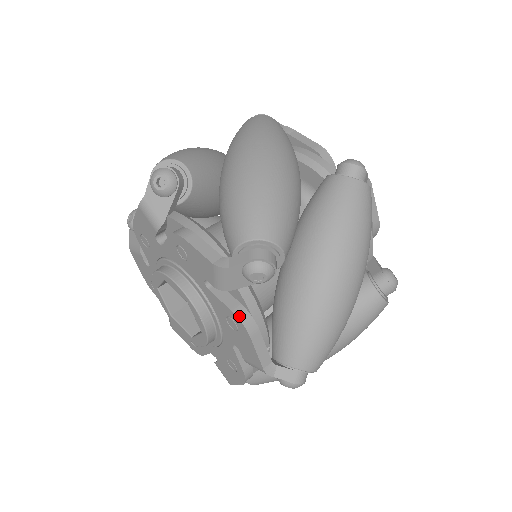
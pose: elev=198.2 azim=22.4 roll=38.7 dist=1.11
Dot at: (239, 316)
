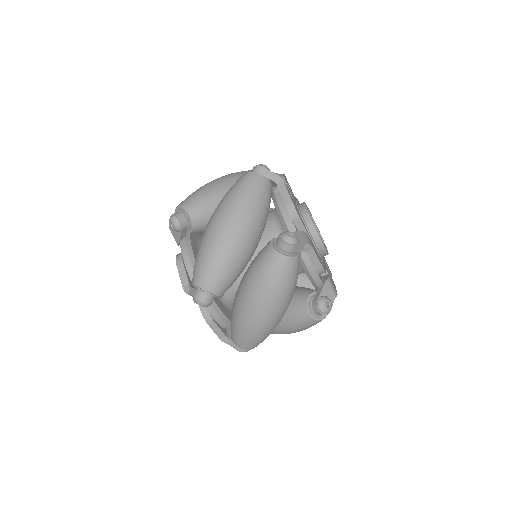
Dot at: (203, 313)
